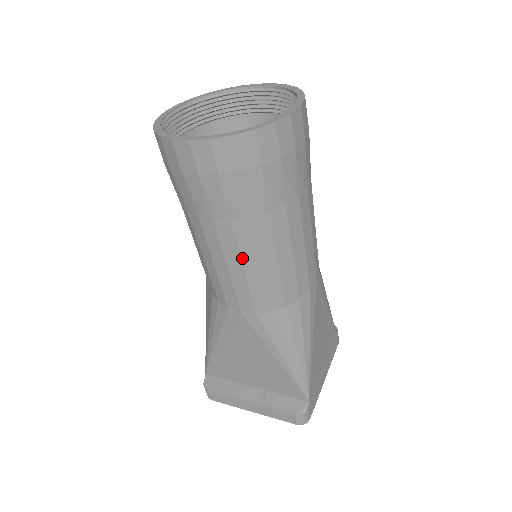
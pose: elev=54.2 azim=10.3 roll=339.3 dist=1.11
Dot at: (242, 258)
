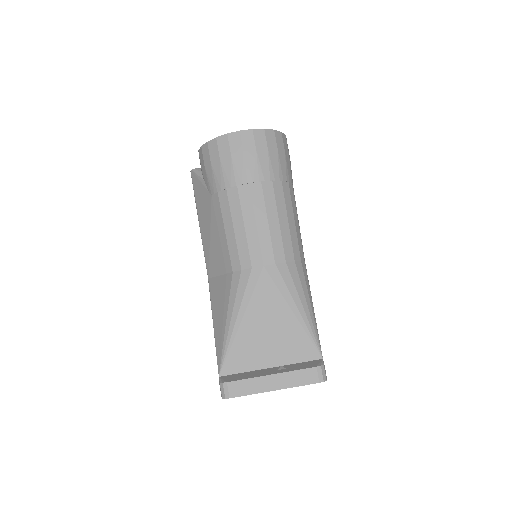
Dot at: (267, 212)
